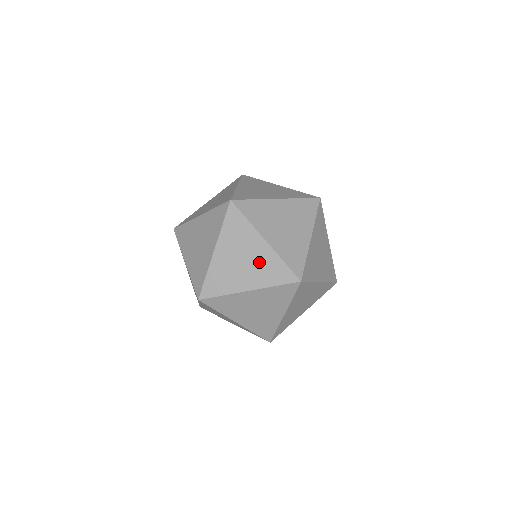
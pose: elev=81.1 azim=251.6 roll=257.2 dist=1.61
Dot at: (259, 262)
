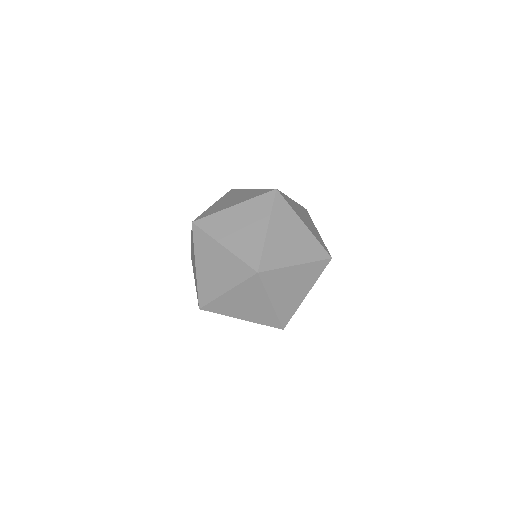
Dot at: (259, 311)
